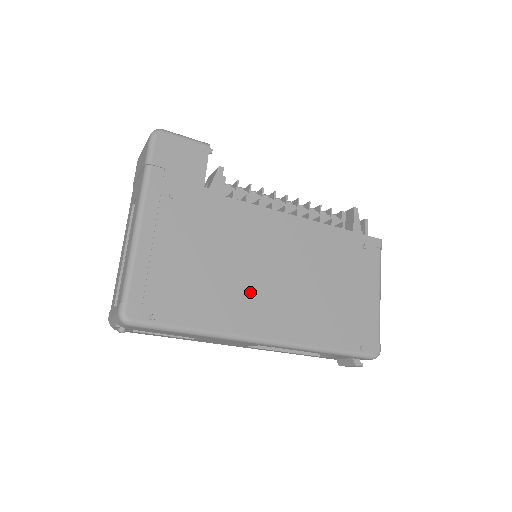
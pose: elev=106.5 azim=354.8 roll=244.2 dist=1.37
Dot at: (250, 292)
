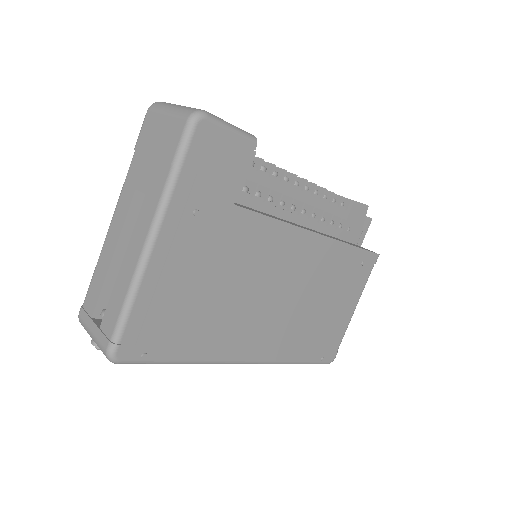
Dot at: (247, 318)
